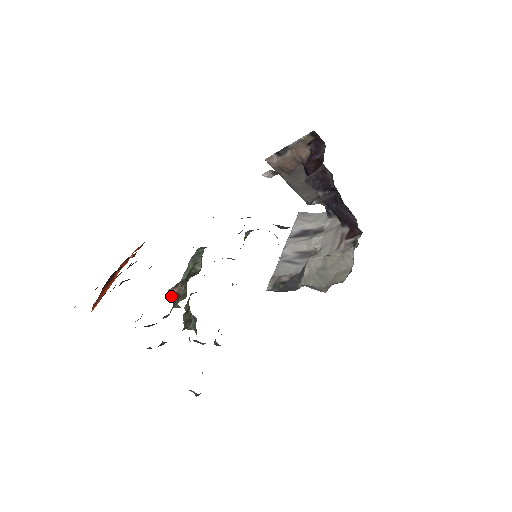
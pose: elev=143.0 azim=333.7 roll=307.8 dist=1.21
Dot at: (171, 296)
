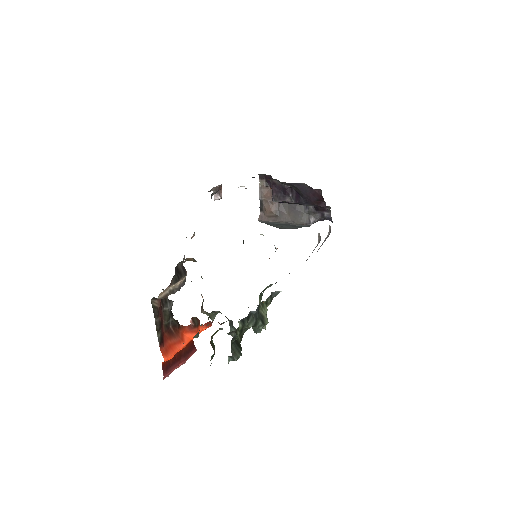
Dot at: (202, 310)
